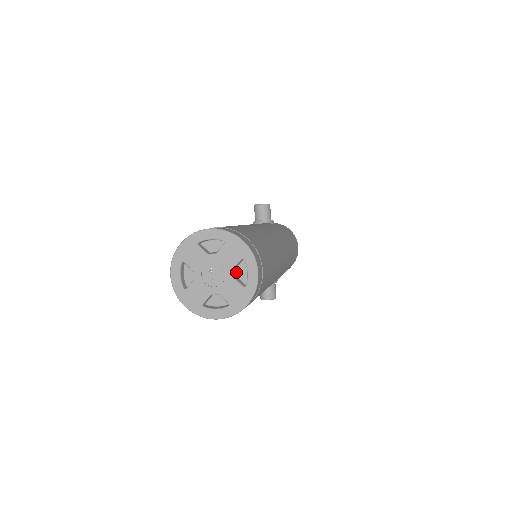
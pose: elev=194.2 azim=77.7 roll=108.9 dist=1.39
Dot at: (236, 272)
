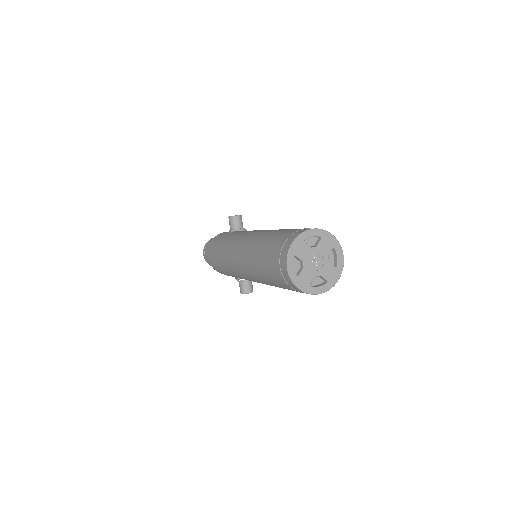
Dot at: (326, 258)
